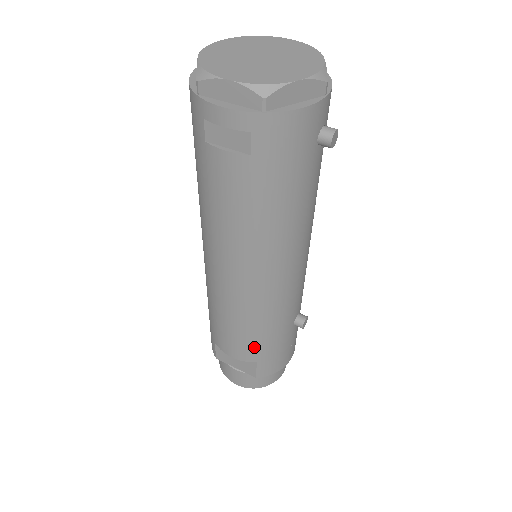
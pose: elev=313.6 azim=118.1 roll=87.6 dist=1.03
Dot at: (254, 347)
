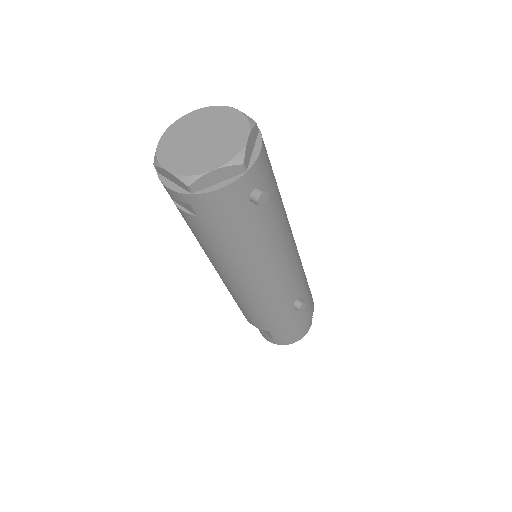
Dot at: (262, 322)
